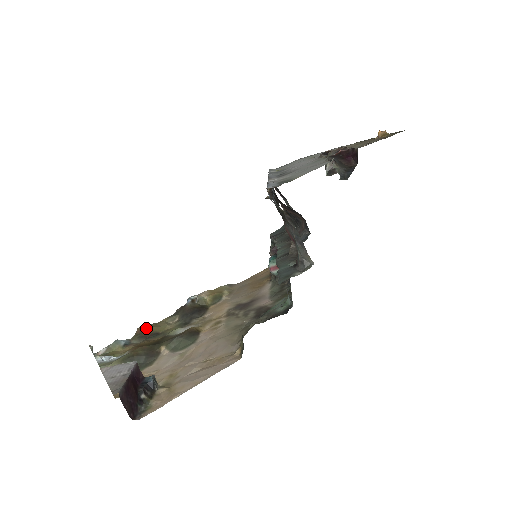
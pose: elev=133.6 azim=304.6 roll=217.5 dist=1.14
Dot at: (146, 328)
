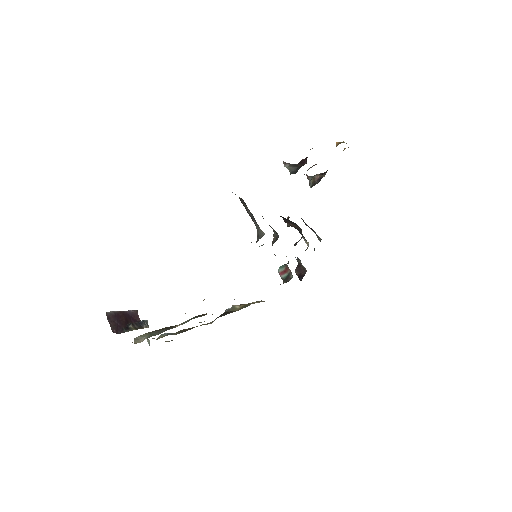
Dot at: (188, 328)
